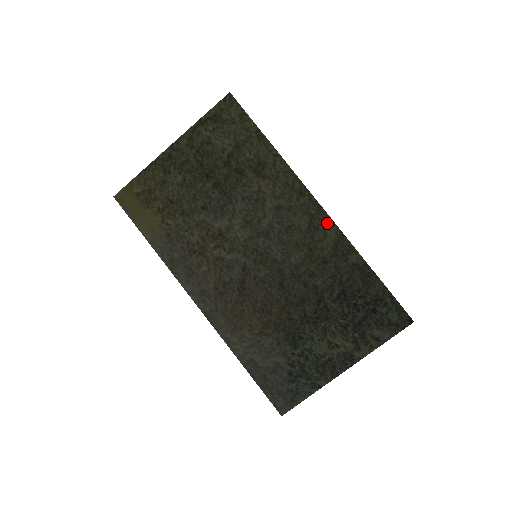
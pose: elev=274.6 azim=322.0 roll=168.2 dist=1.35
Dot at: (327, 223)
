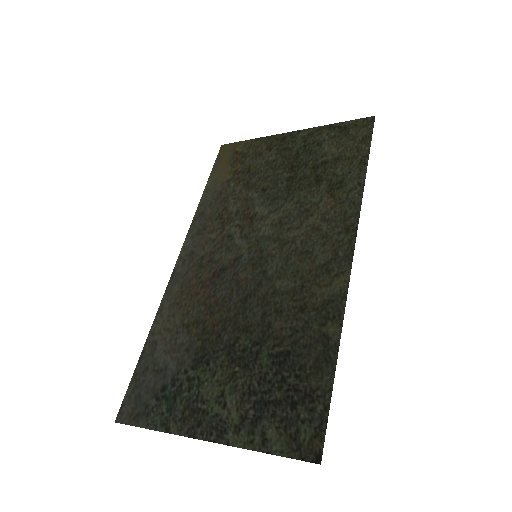
Dot at: (343, 274)
